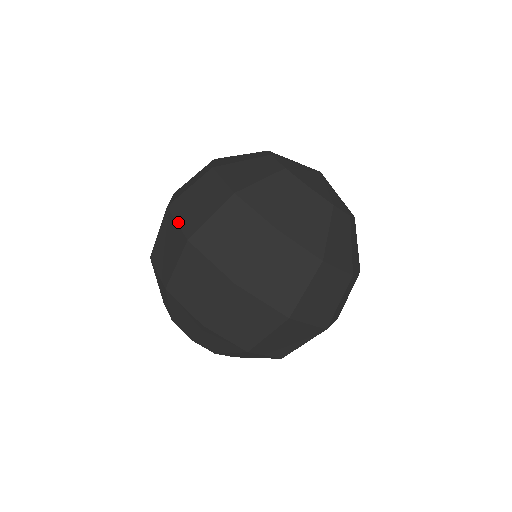
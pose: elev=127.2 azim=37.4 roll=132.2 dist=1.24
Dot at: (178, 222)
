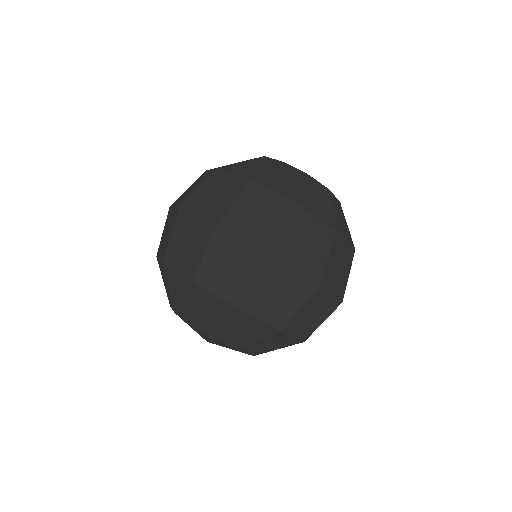
Dot at: (245, 240)
